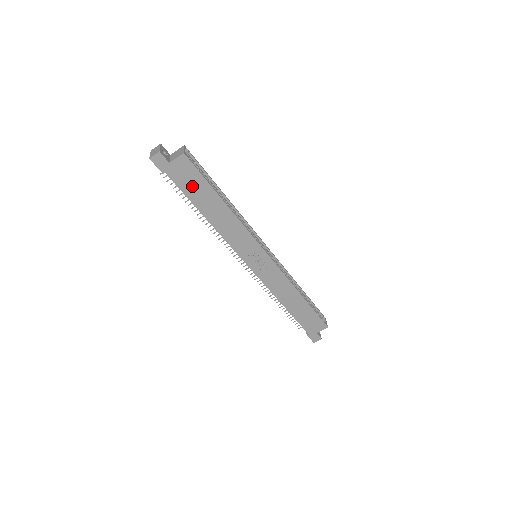
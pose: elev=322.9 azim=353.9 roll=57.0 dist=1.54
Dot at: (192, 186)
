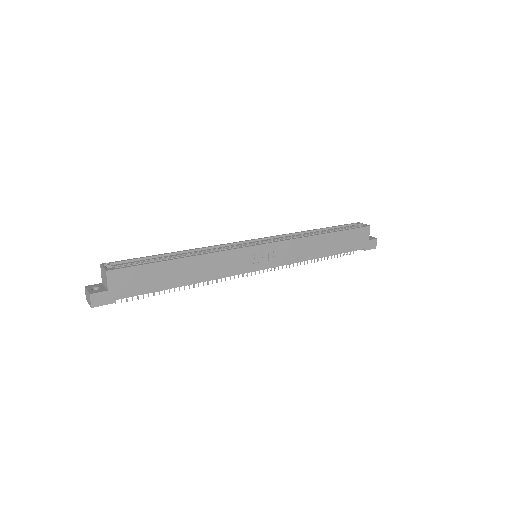
Dot at: (145, 281)
